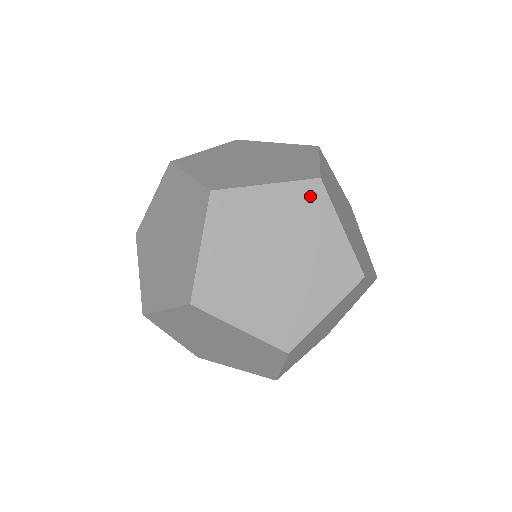
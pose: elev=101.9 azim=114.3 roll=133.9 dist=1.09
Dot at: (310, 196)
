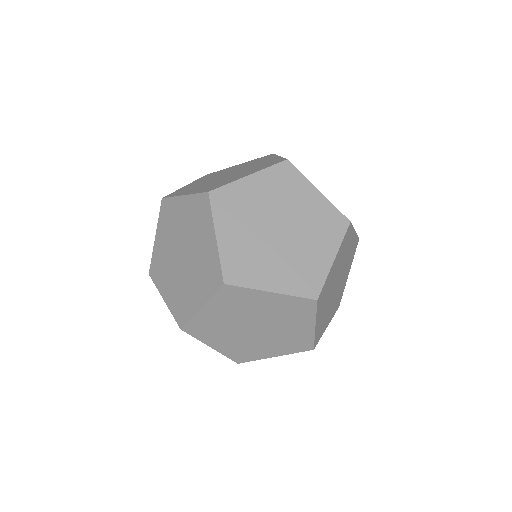
Dot at: (285, 174)
